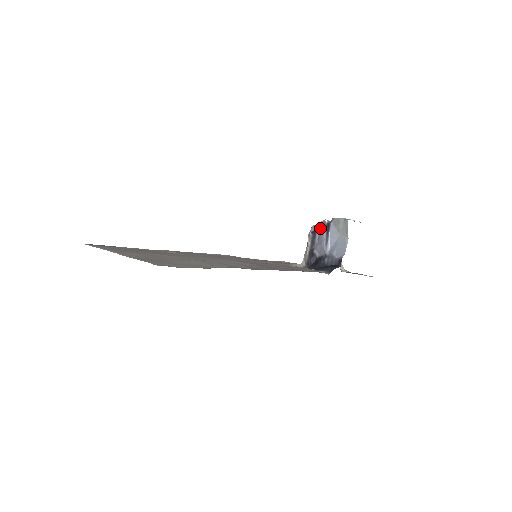
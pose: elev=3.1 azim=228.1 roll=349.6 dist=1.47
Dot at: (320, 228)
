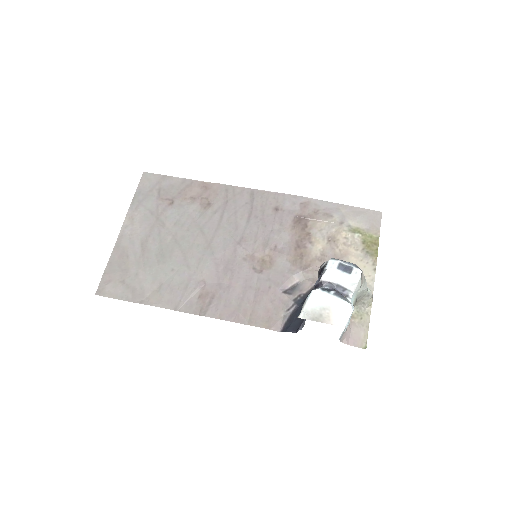
Dot at: occluded
